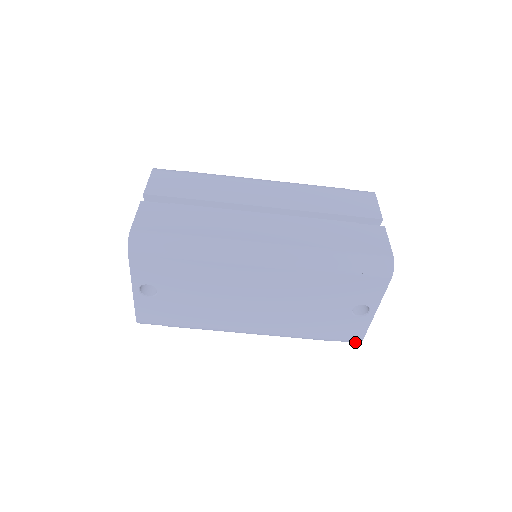
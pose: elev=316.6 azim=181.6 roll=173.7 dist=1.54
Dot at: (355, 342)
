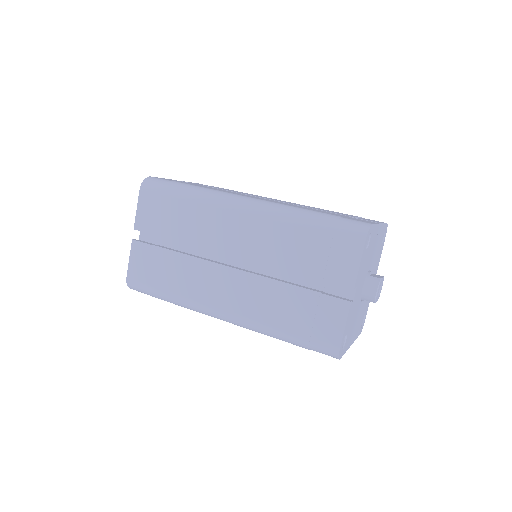
Dot at: occluded
